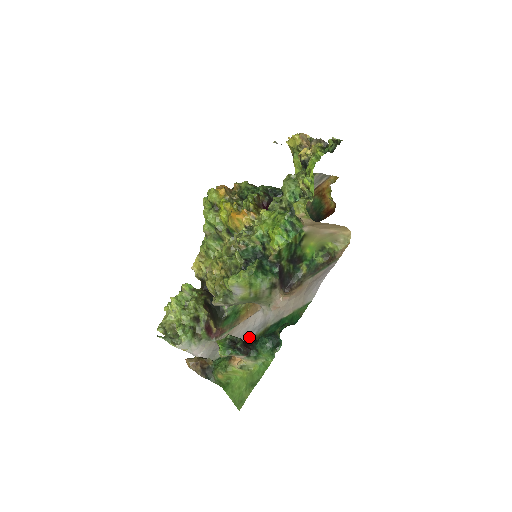
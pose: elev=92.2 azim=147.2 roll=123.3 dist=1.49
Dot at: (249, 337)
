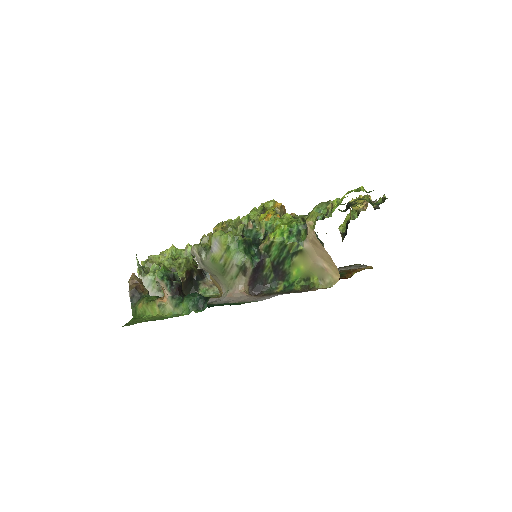
Dot at: occluded
